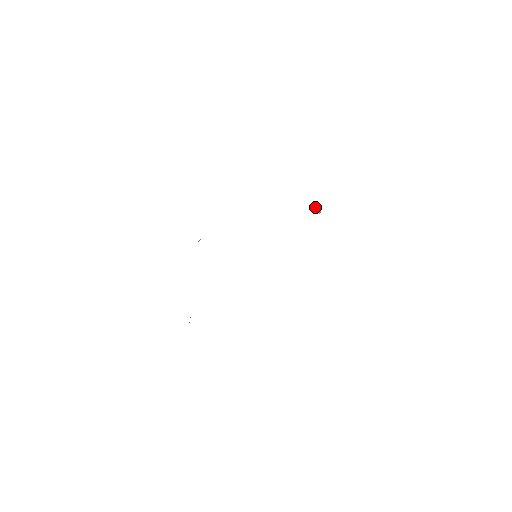
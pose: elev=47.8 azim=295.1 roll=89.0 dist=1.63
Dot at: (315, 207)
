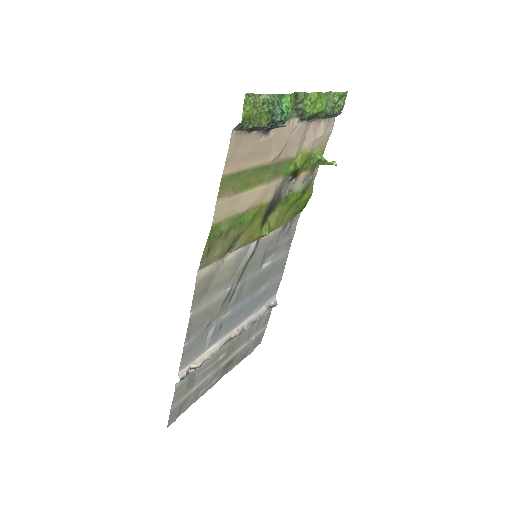
Dot at: (320, 161)
